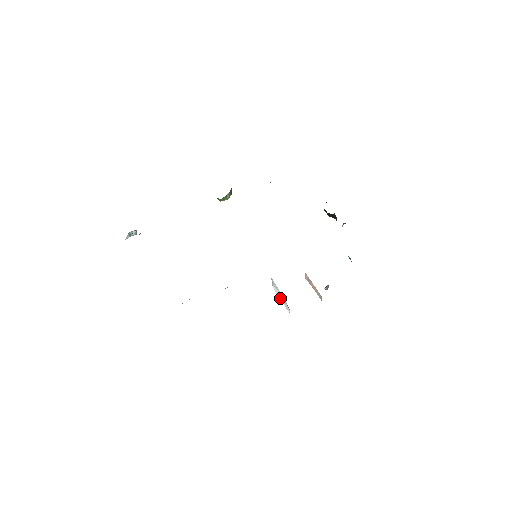
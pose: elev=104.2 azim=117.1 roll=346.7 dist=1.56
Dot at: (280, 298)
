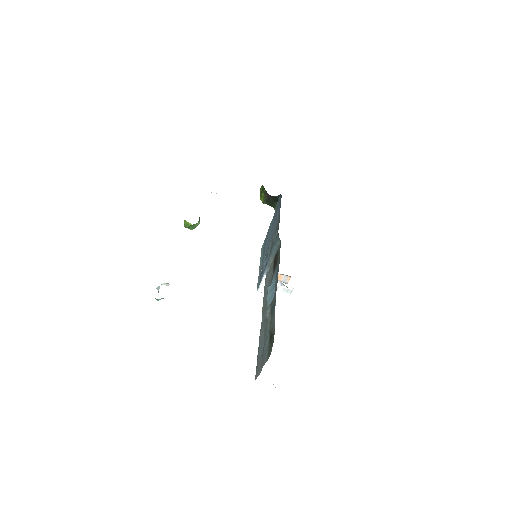
Dot at: occluded
